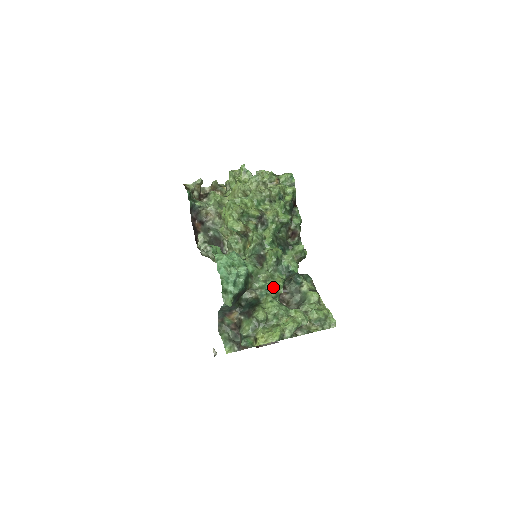
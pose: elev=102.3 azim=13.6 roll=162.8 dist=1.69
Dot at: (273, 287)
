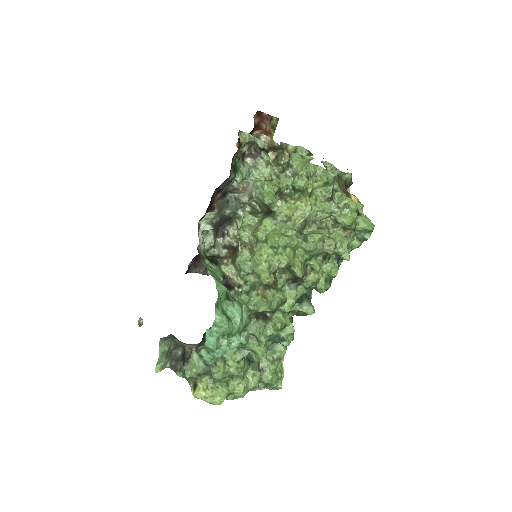
Dot at: (251, 349)
